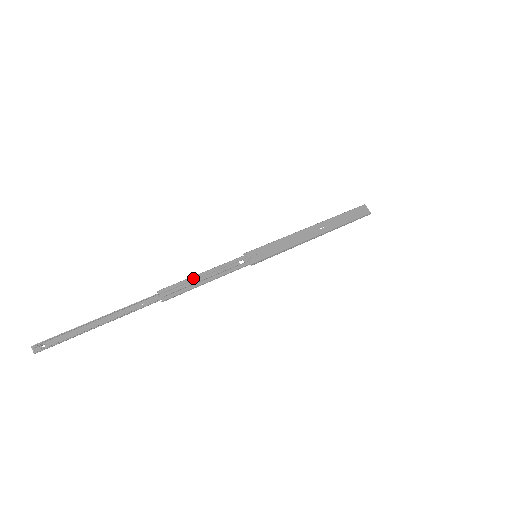
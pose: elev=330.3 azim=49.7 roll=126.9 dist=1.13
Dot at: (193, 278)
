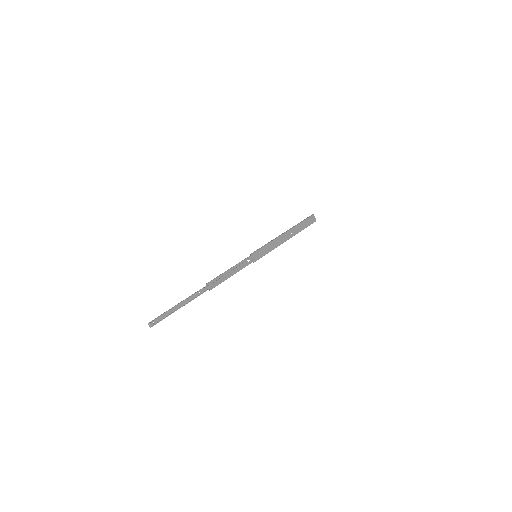
Dot at: (225, 274)
